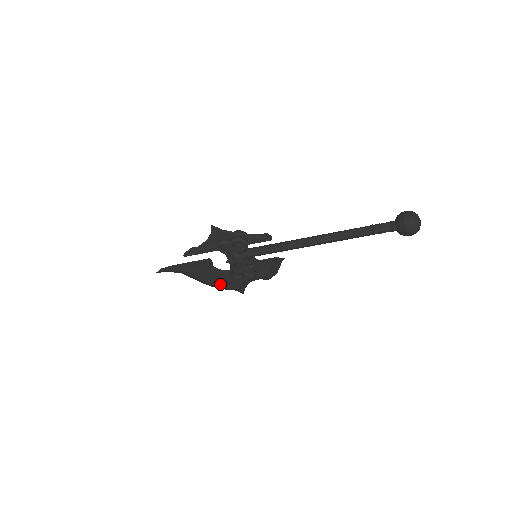
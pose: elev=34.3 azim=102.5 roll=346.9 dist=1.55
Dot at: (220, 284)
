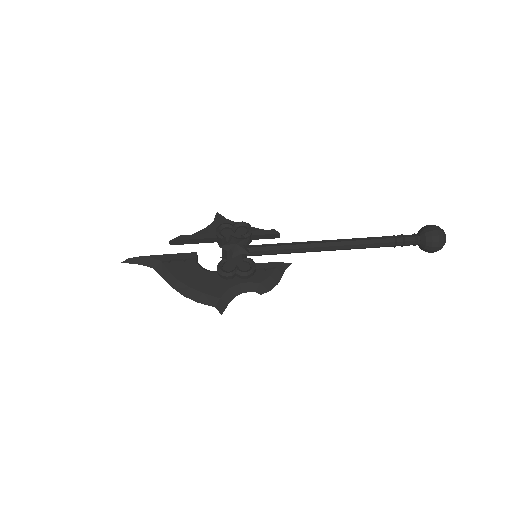
Dot at: (196, 290)
